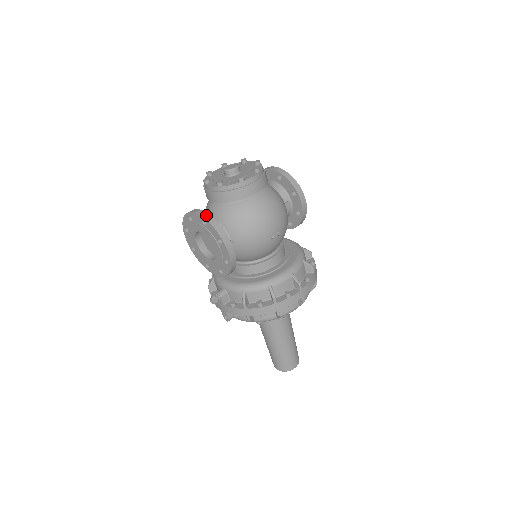
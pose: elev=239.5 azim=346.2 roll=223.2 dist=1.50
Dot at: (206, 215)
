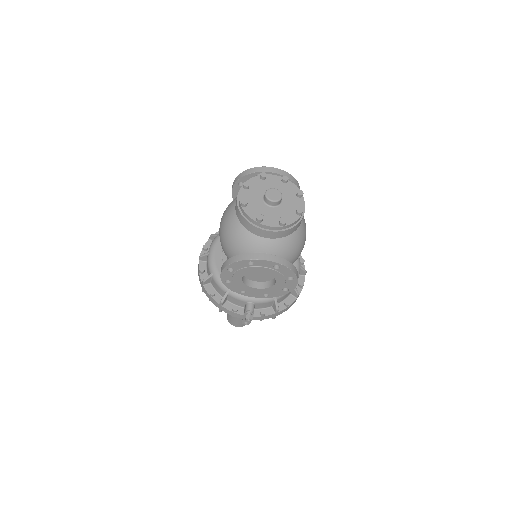
Dot at: (280, 260)
